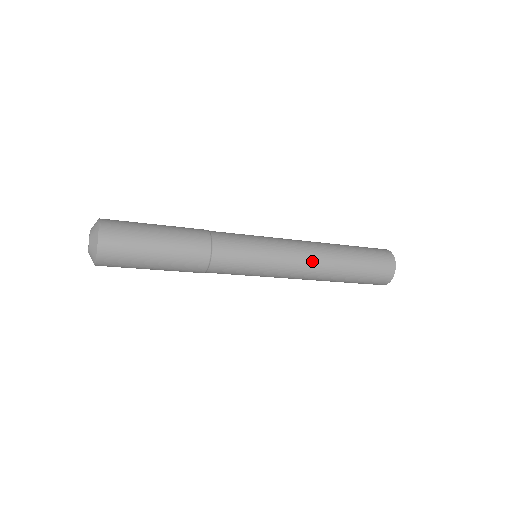
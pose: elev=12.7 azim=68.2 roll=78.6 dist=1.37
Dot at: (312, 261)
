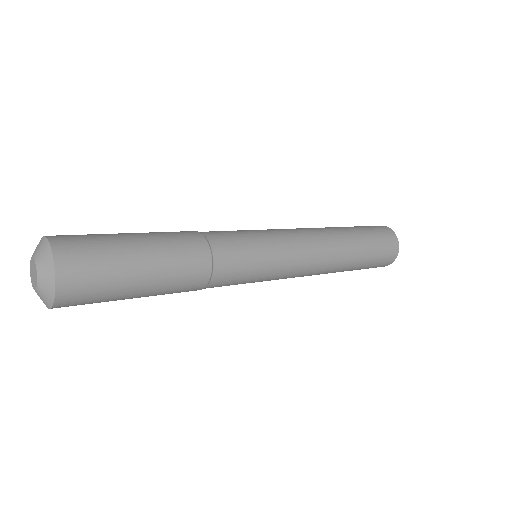
Dot at: (316, 272)
